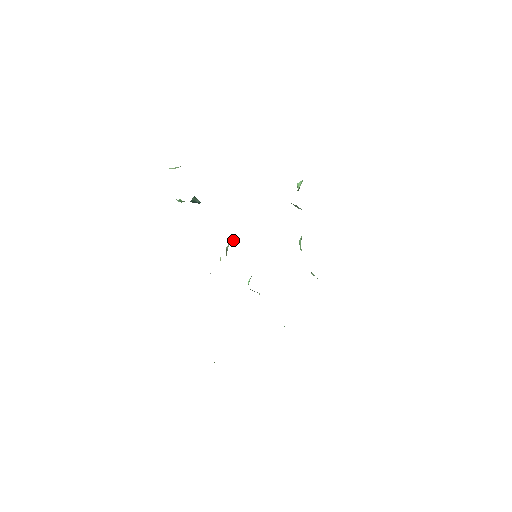
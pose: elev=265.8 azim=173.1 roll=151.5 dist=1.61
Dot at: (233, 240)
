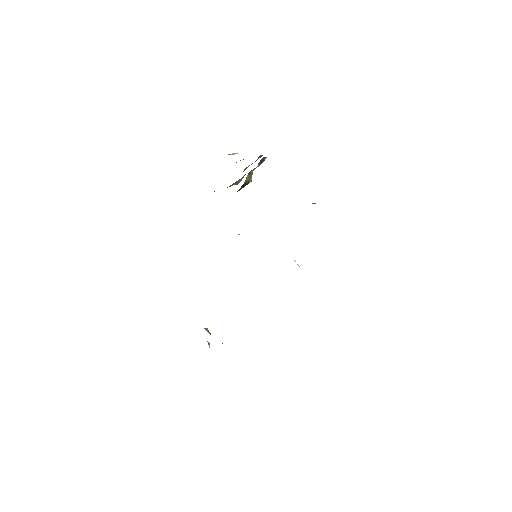
Dot at: occluded
